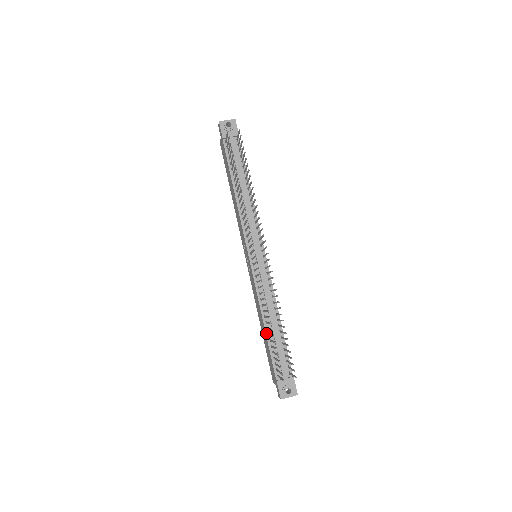
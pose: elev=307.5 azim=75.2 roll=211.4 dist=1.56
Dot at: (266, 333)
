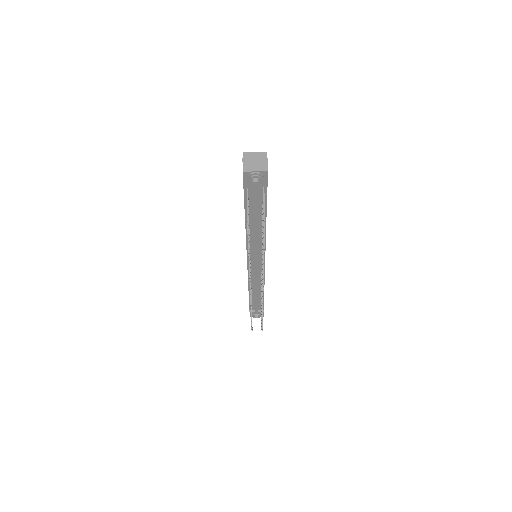
Dot at: (249, 295)
